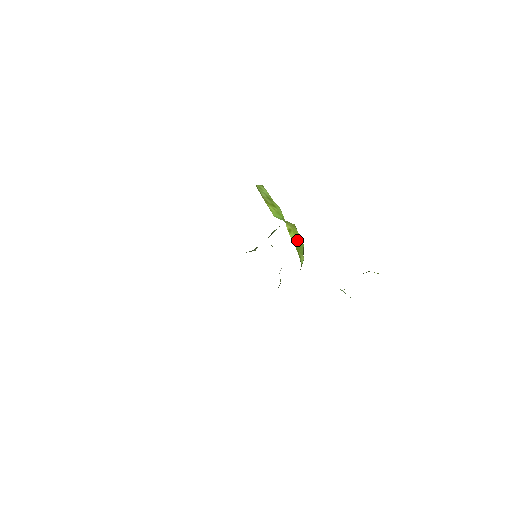
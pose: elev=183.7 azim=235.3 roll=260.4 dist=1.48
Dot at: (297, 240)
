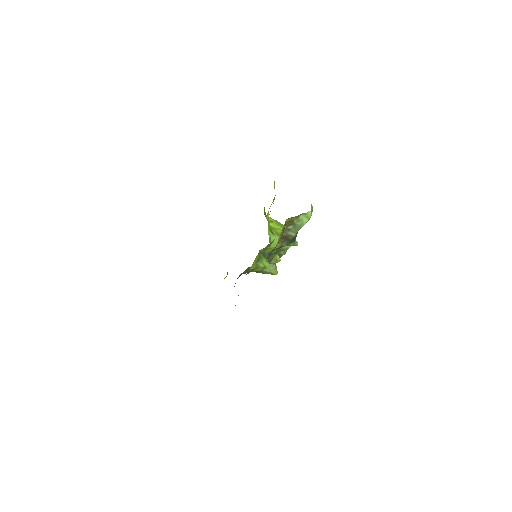
Dot at: (279, 229)
